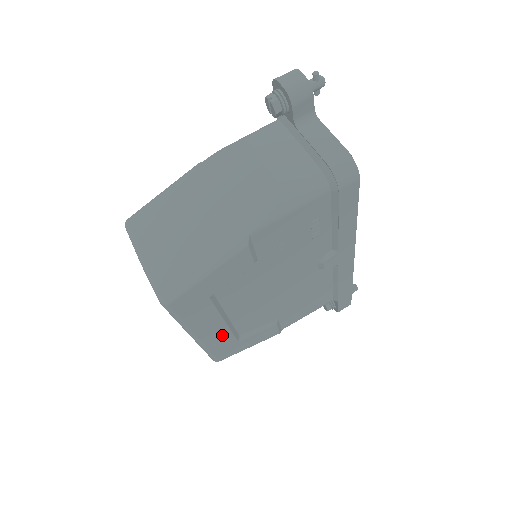
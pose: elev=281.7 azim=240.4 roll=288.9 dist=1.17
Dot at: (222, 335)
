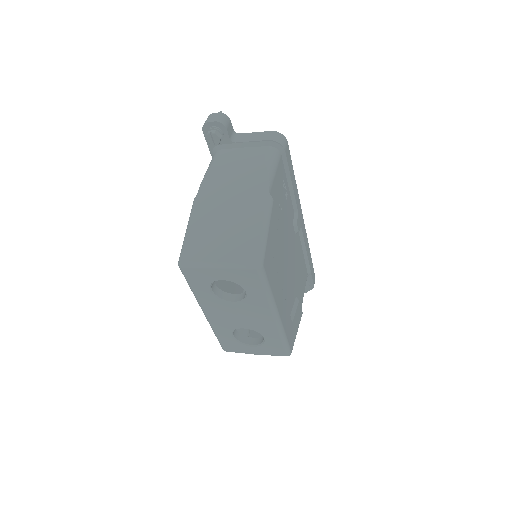
Dot at: (285, 312)
